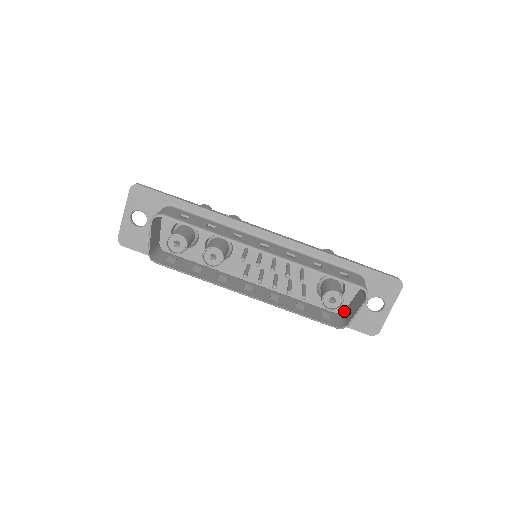
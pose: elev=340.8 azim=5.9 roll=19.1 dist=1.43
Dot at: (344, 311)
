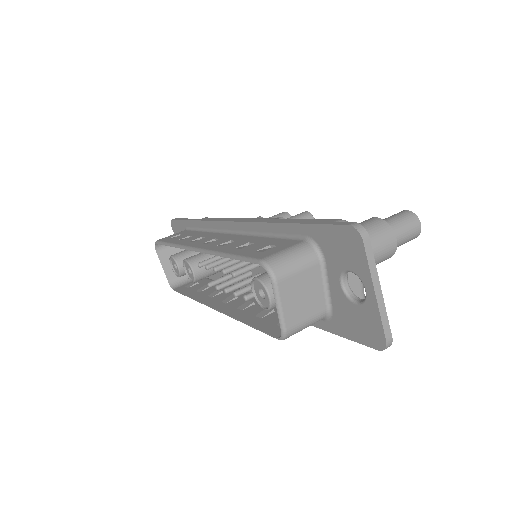
Dot at: (322, 309)
